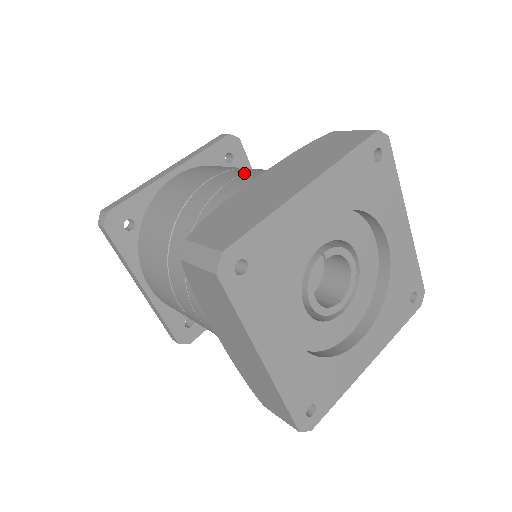
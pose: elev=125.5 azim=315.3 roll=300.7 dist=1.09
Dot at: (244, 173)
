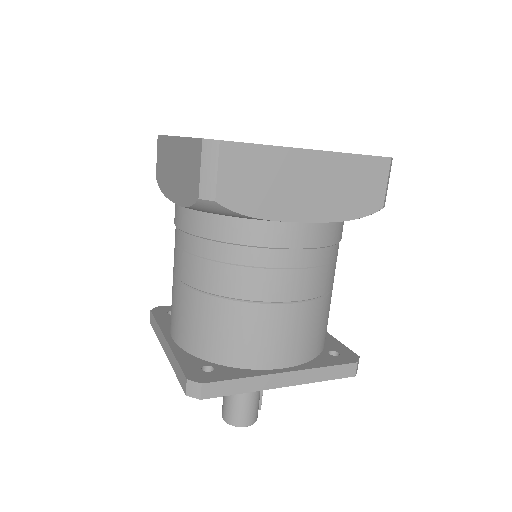
Dot at: occluded
